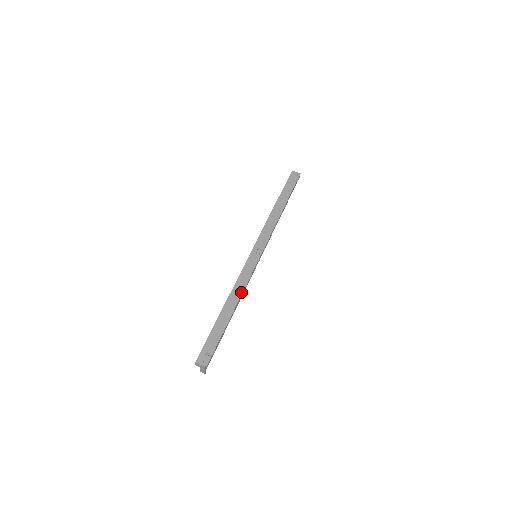
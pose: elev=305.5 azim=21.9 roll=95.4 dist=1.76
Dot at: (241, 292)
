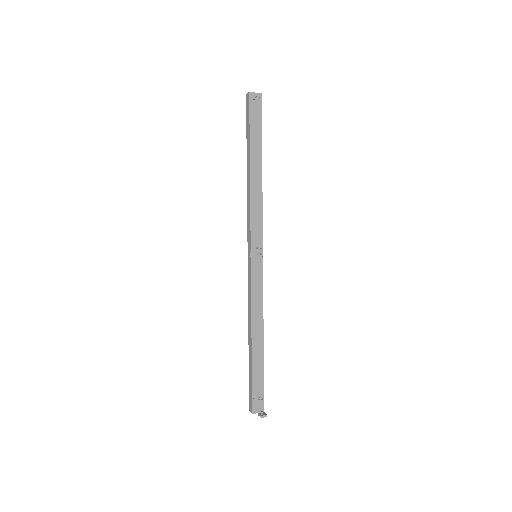
Dot at: (262, 314)
